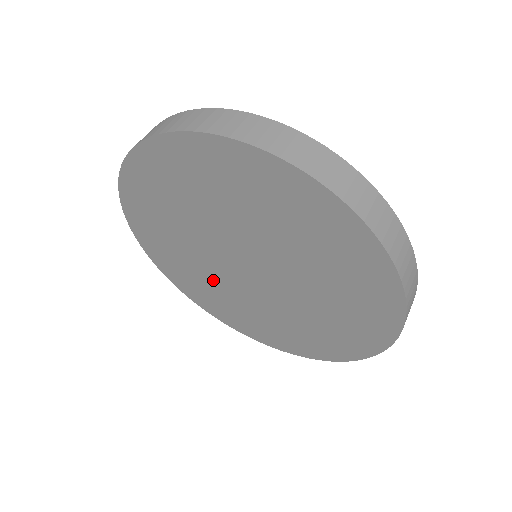
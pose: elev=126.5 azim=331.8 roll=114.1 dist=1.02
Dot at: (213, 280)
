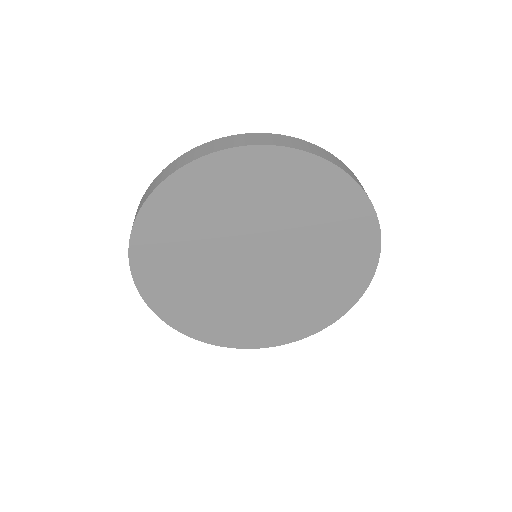
Dot at: (205, 284)
